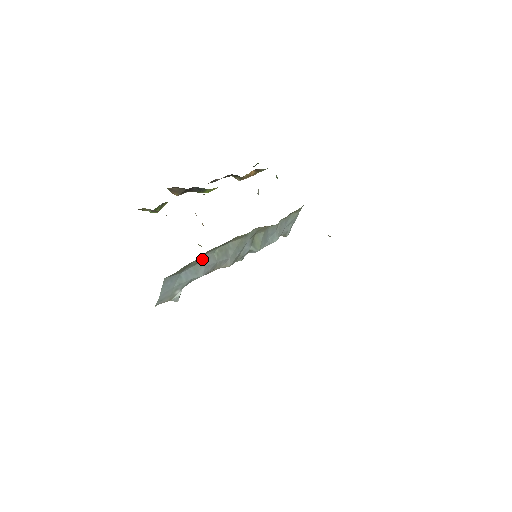
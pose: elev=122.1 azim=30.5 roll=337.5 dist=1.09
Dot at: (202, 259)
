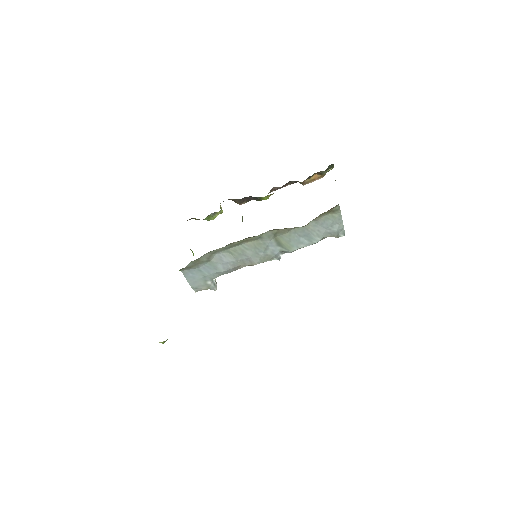
Dot at: (215, 257)
